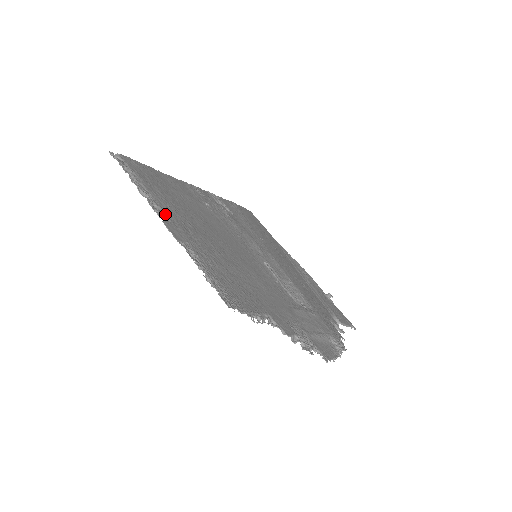
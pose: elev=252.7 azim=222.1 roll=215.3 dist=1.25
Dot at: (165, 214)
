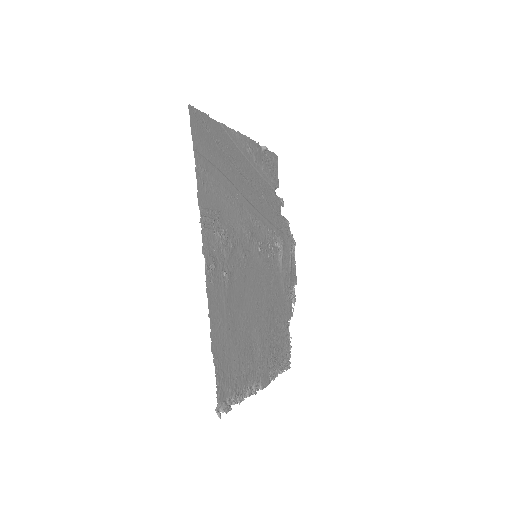
Dot at: (256, 380)
